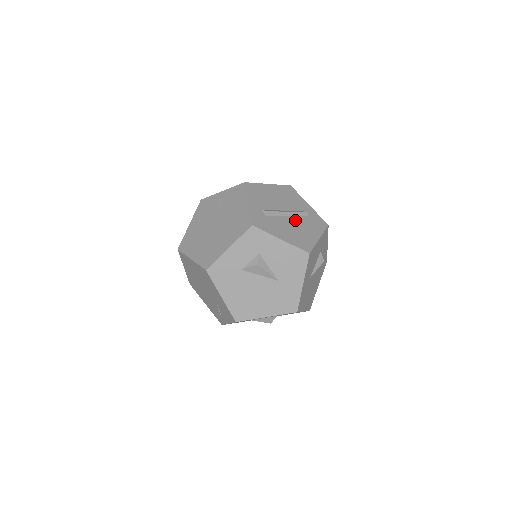
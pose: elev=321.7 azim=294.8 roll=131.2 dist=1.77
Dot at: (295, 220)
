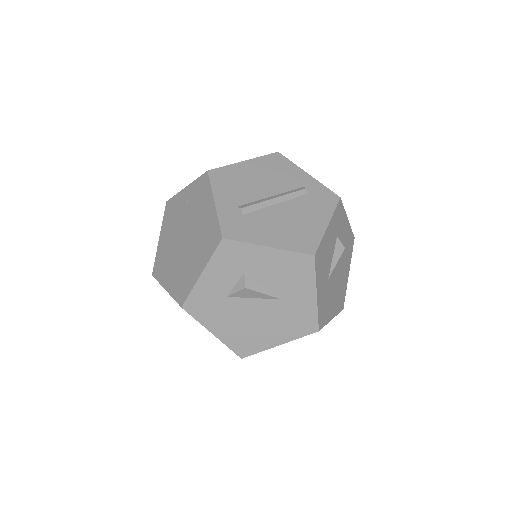
Dot at: (288, 207)
